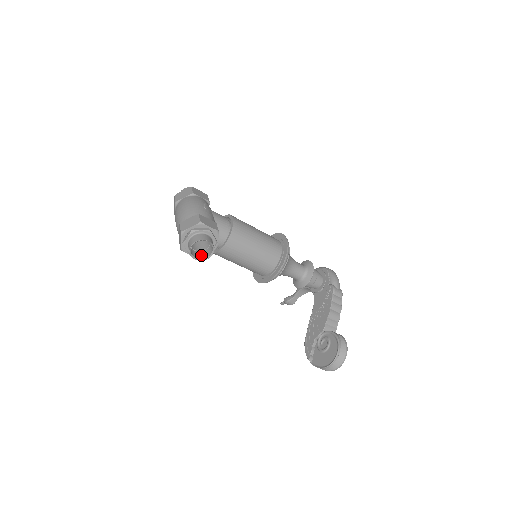
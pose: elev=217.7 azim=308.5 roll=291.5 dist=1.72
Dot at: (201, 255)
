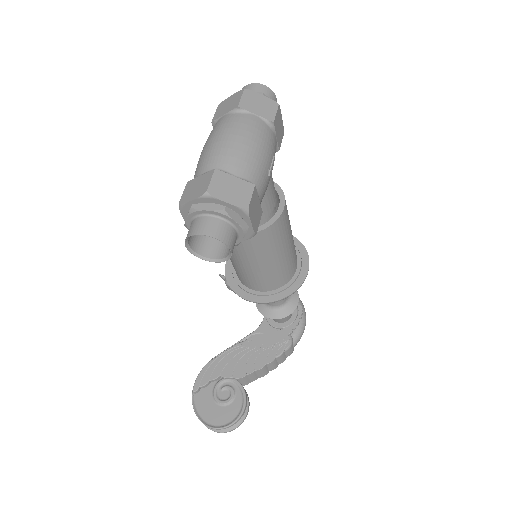
Dot at: (199, 242)
